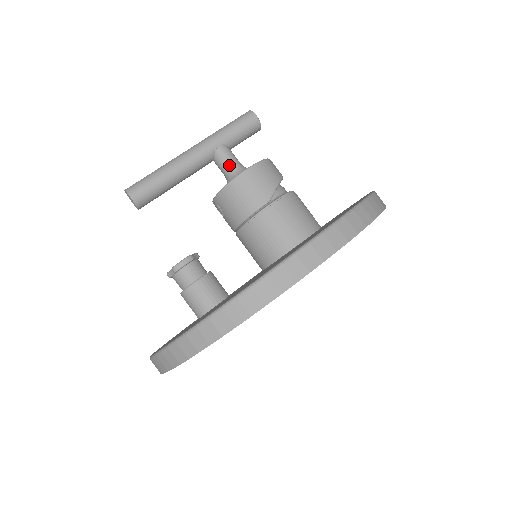
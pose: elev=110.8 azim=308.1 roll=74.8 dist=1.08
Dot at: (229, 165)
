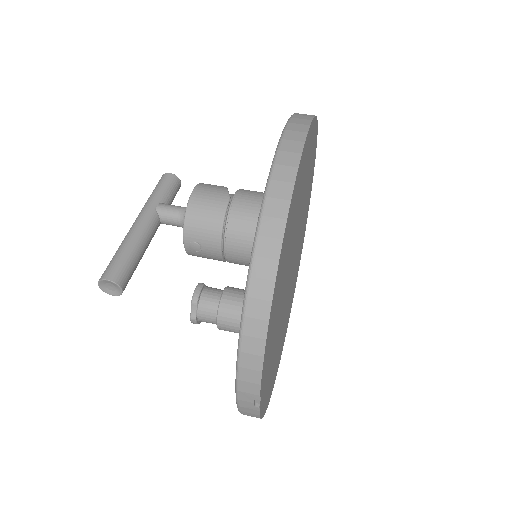
Dot at: (176, 211)
